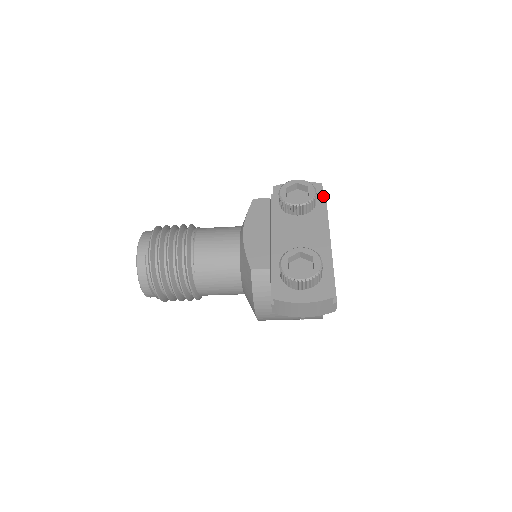
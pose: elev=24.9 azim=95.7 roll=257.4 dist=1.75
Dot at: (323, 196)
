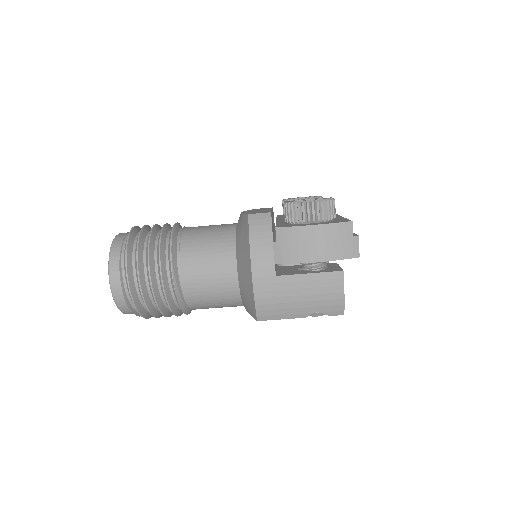
Dot at: occluded
